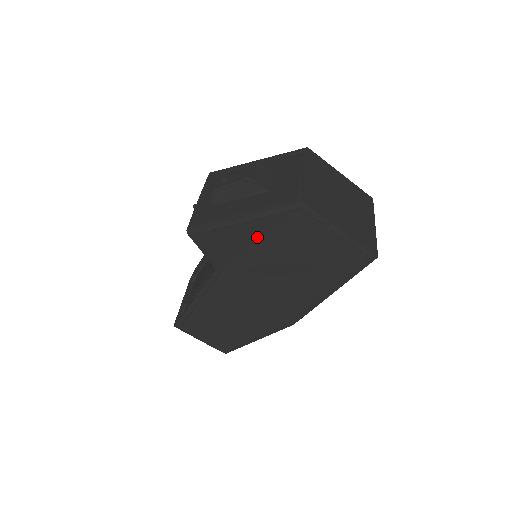
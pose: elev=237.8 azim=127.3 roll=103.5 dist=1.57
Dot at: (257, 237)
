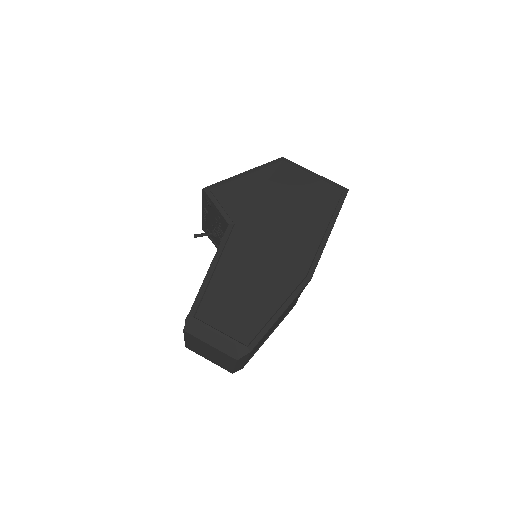
Dot at: (258, 188)
